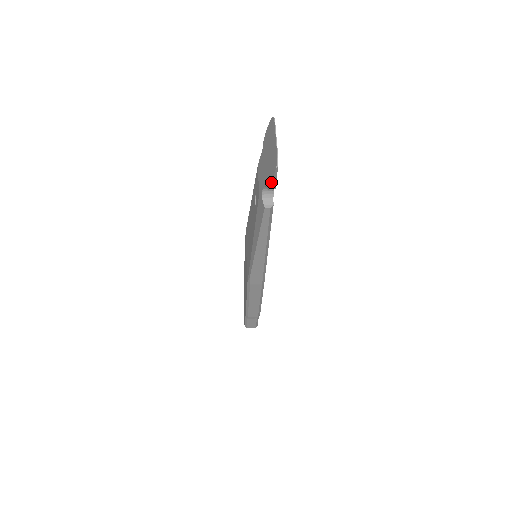
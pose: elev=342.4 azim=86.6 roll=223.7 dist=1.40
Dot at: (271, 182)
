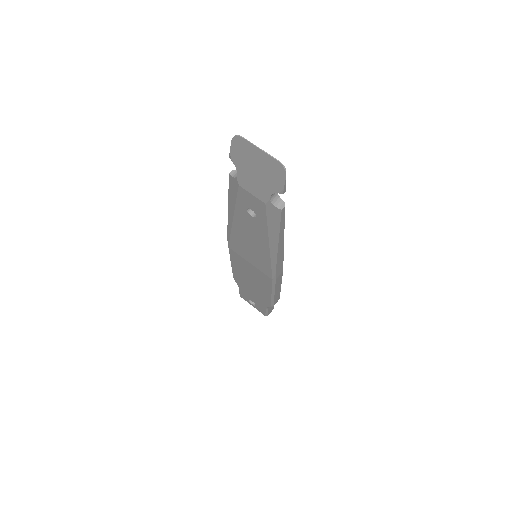
Dot at: (284, 186)
